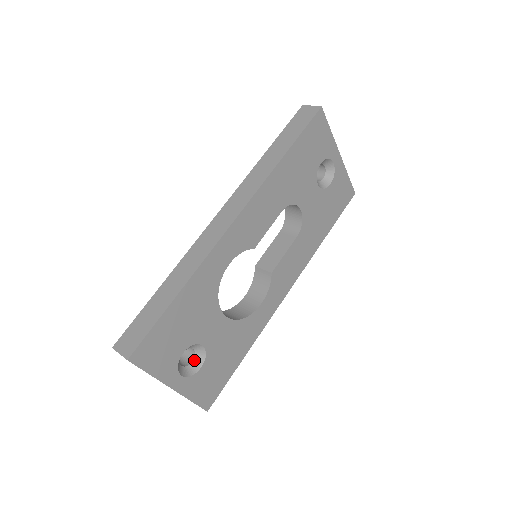
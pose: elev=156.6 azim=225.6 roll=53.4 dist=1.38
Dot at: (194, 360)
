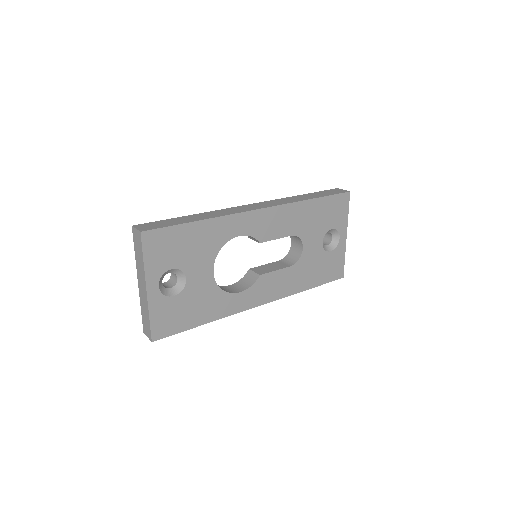
Dot at: (172, 288)
